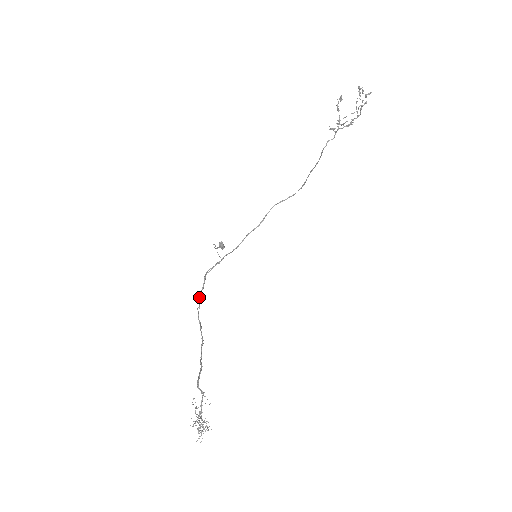
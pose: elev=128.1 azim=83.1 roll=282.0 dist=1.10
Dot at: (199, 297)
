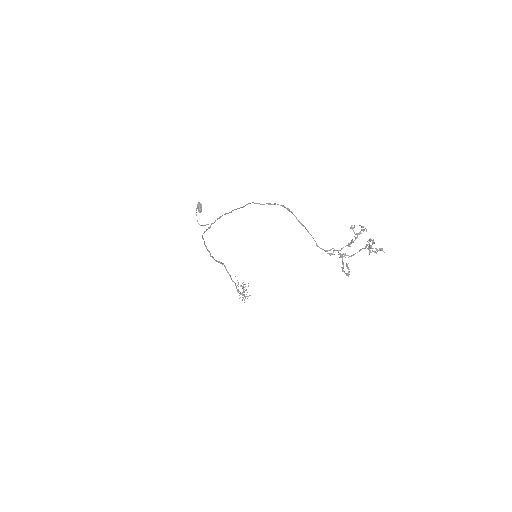
Dot at: (206, 248)
